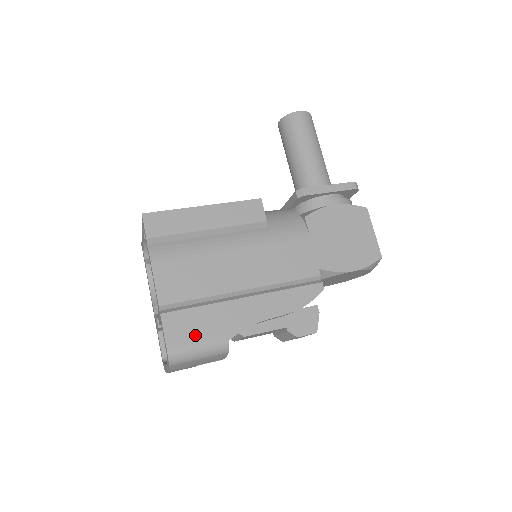
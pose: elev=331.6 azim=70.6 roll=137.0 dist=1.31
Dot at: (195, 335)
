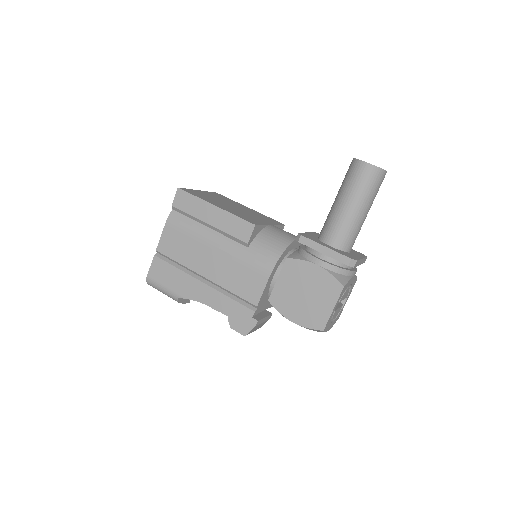
Dot at: (164, 280)
